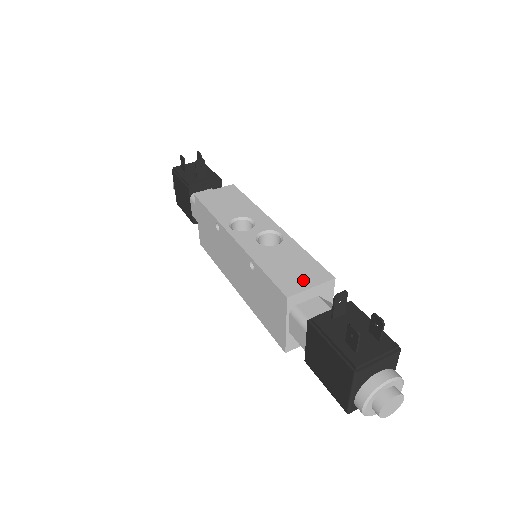
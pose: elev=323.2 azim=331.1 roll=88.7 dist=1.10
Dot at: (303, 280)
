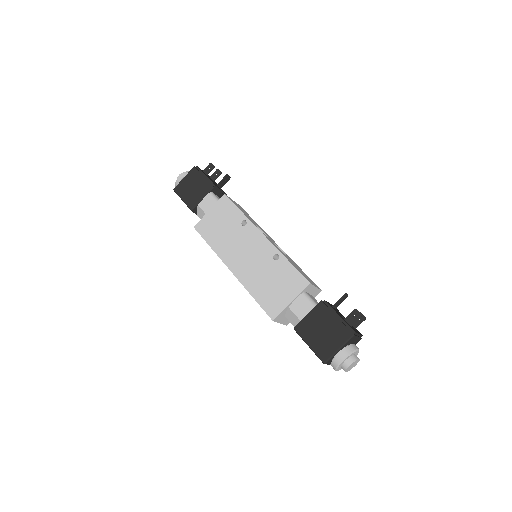
Dot at: (310, 281)
